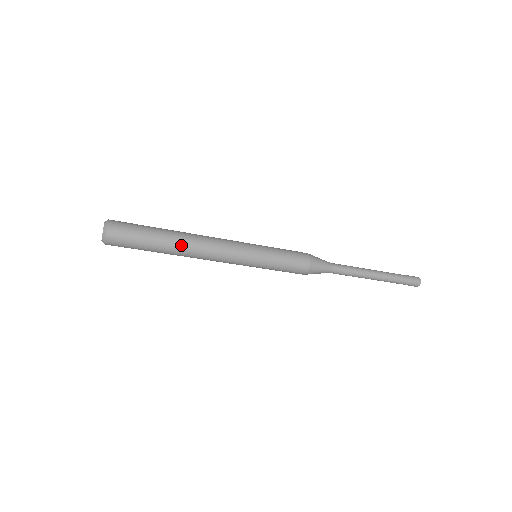
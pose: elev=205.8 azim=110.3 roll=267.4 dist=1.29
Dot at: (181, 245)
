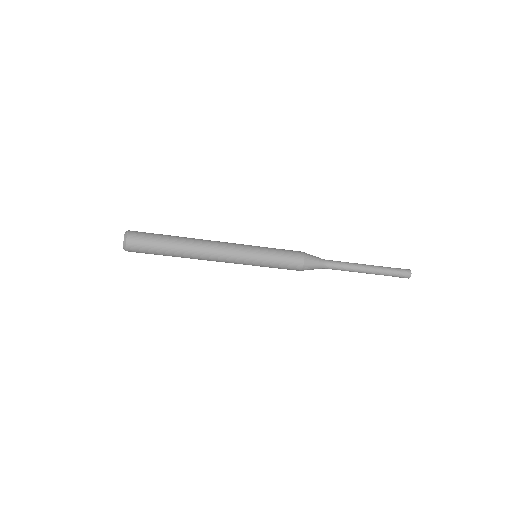
Dot at: (188, 257)
